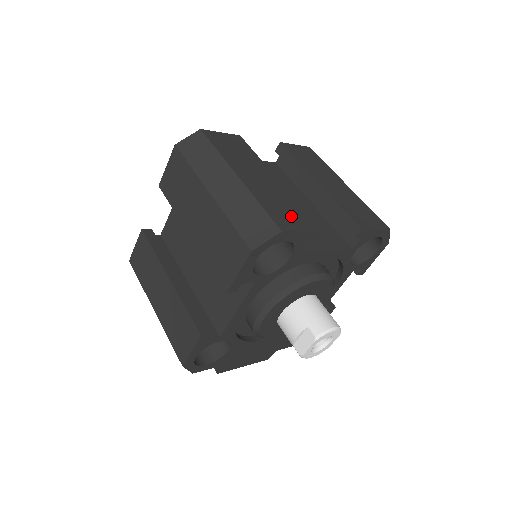
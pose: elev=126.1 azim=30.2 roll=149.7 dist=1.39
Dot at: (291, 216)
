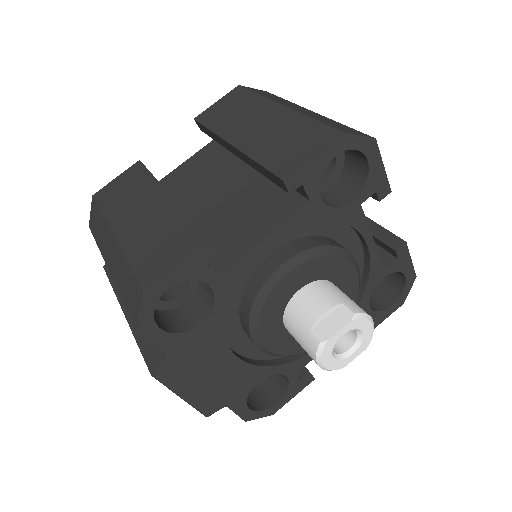
Dot at: occluded
